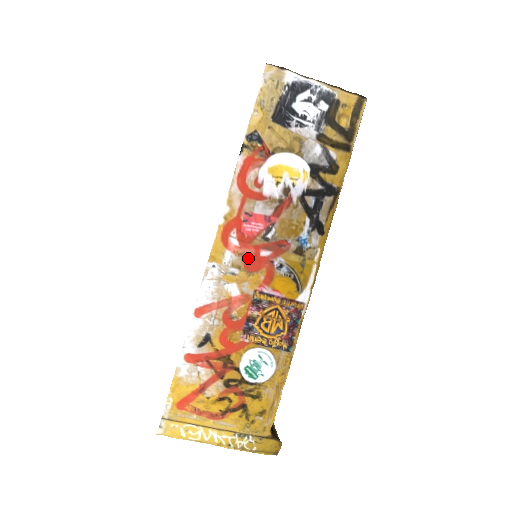
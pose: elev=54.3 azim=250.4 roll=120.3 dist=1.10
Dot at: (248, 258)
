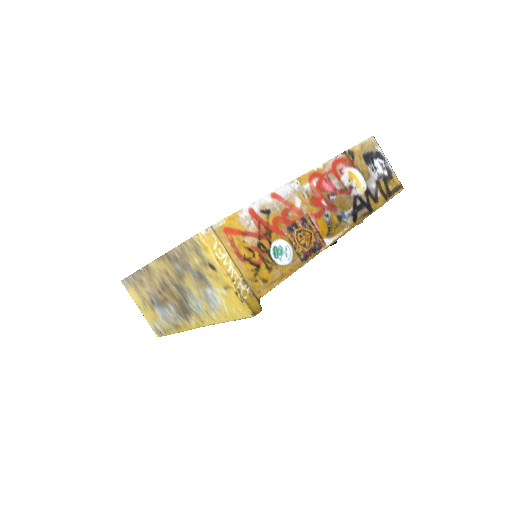
Dot at: (315, 196)
